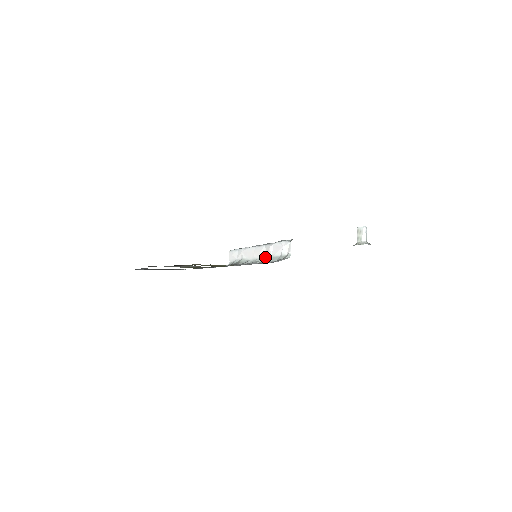
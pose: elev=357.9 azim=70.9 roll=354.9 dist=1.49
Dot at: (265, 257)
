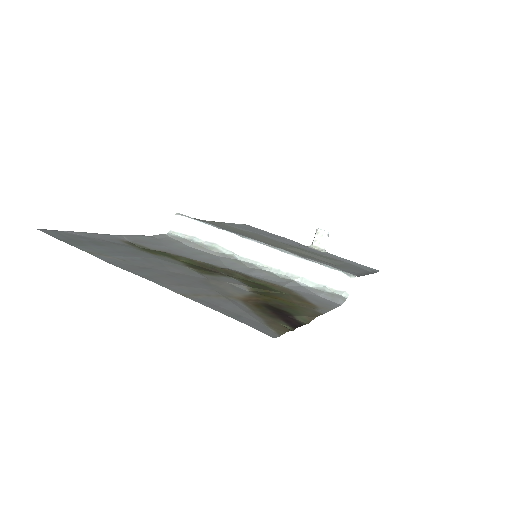
Dot at: (282, 269)
